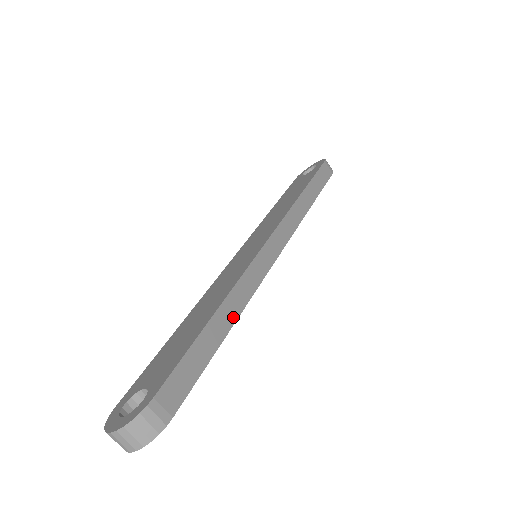
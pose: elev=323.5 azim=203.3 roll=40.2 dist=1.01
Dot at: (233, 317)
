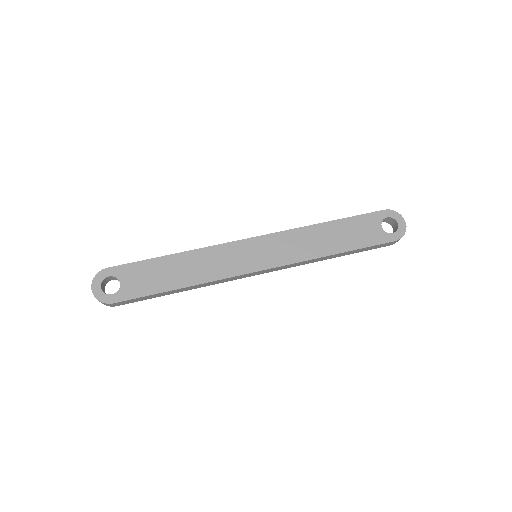
Dot at: (189, 289)
